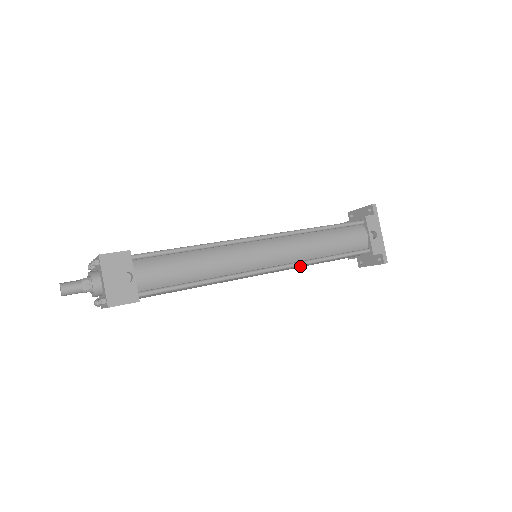
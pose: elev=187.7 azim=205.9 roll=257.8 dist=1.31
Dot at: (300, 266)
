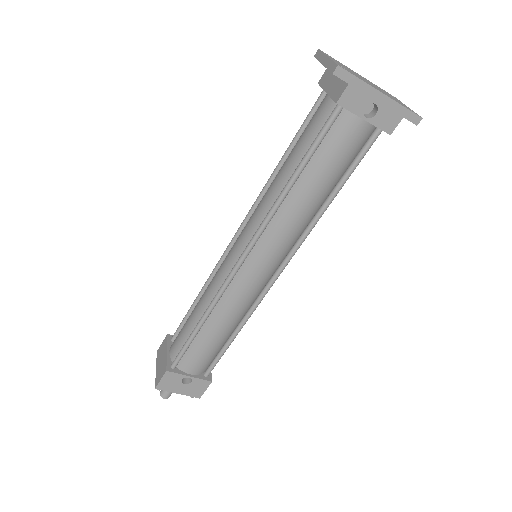
Dot at: occluded
